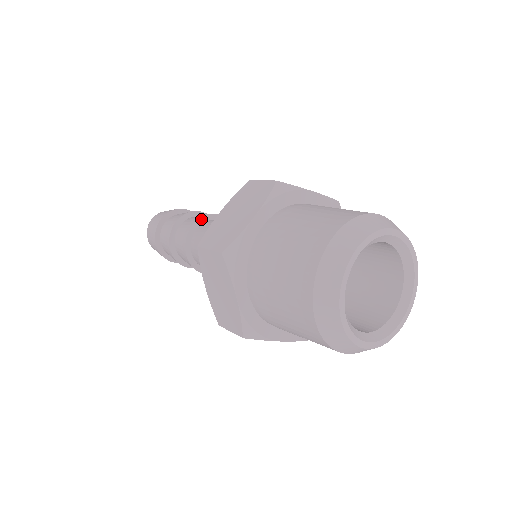
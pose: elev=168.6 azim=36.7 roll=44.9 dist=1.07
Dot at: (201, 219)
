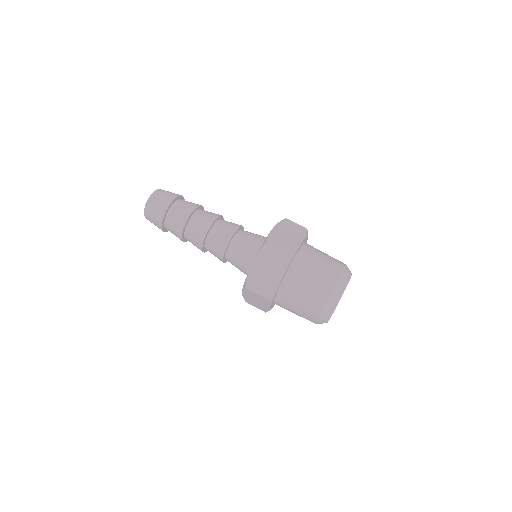
Dot at: (203, 246)
